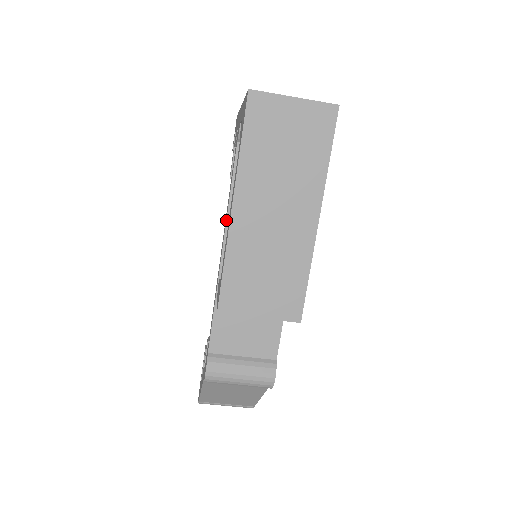
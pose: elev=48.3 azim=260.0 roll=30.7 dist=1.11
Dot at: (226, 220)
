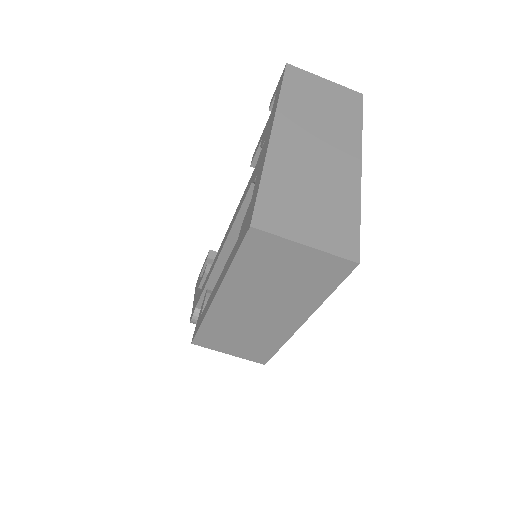
Dot at: (227, 238)
